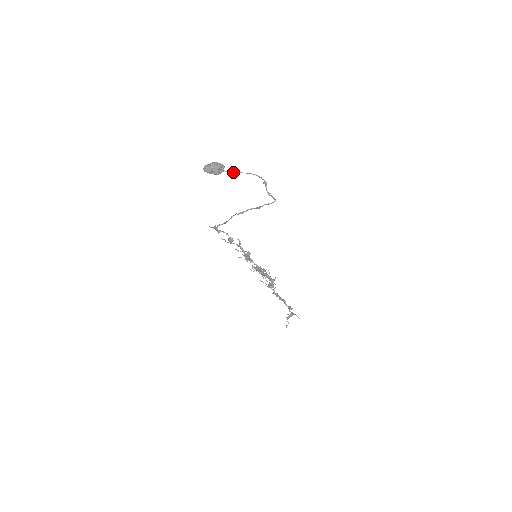
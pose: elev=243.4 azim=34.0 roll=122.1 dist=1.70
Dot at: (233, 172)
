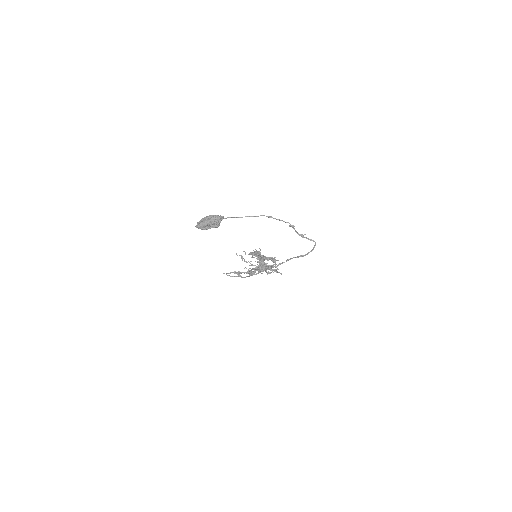
Dot at: (235, 217)
